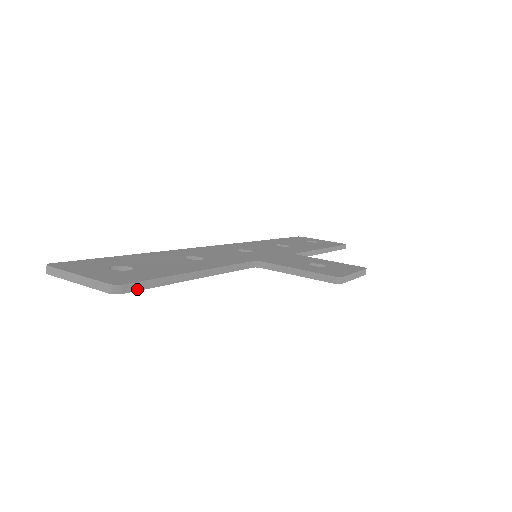
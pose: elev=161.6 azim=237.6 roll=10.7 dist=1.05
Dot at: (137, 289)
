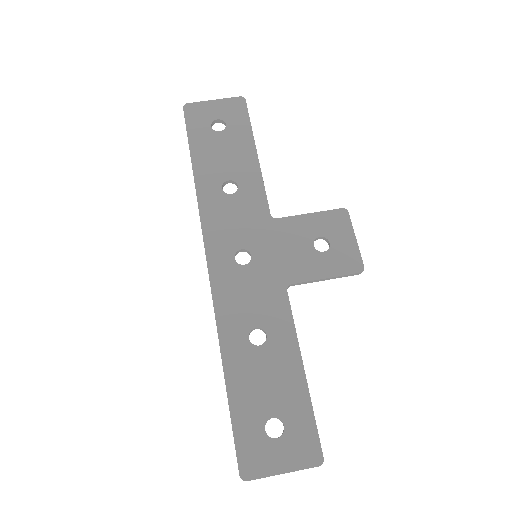
Dot at: (319, 442)
